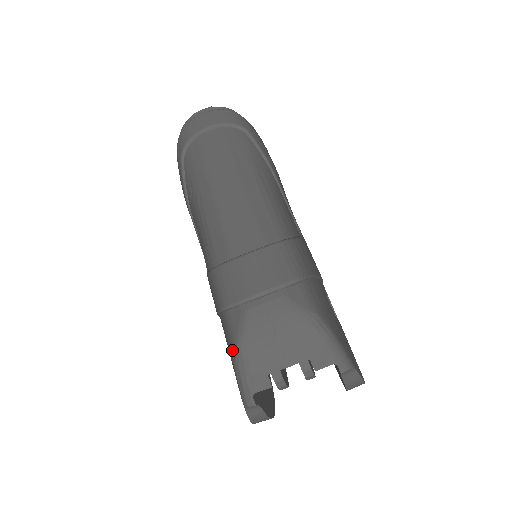
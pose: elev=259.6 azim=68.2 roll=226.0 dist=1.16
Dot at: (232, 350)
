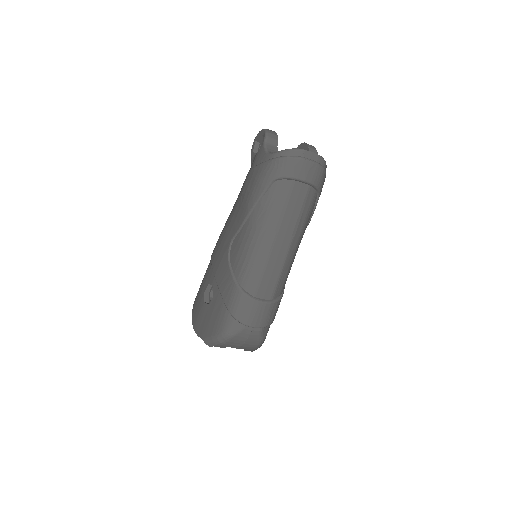
Dot at: (222, 333)
